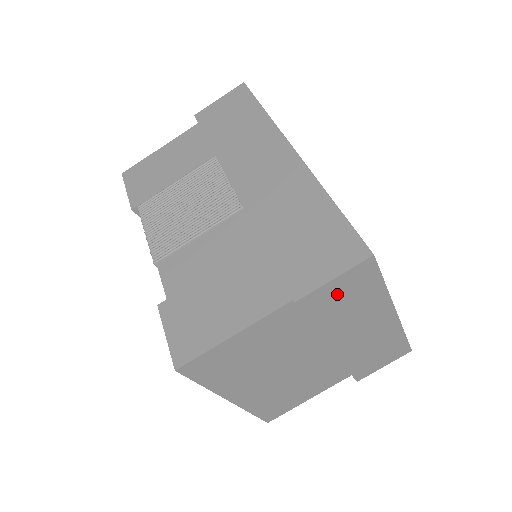
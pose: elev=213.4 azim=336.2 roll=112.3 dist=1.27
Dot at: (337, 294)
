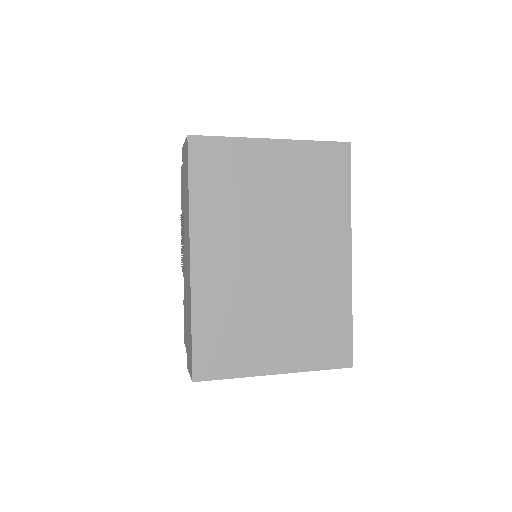
Dot at: occluded
